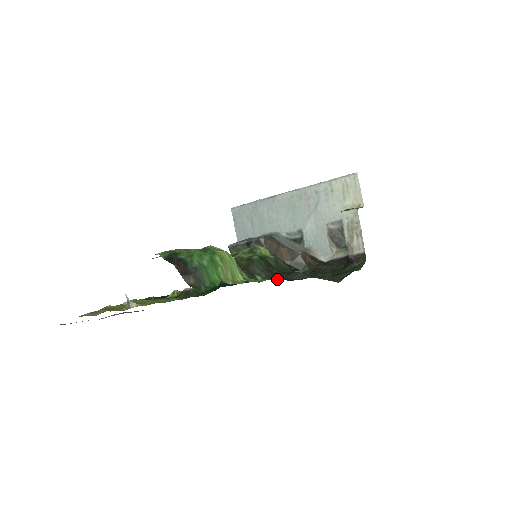
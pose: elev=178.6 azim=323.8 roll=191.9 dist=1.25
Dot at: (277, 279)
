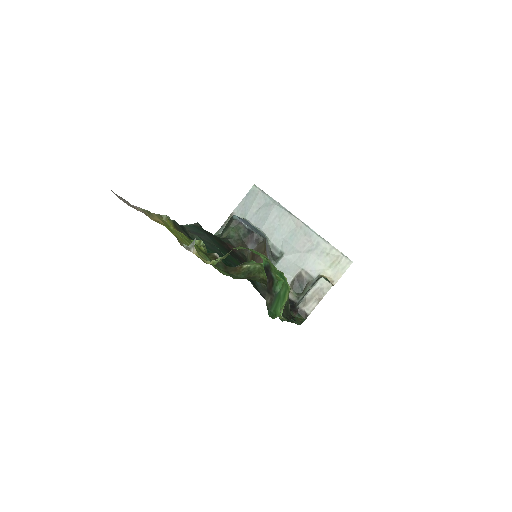
Dot at: occluded
